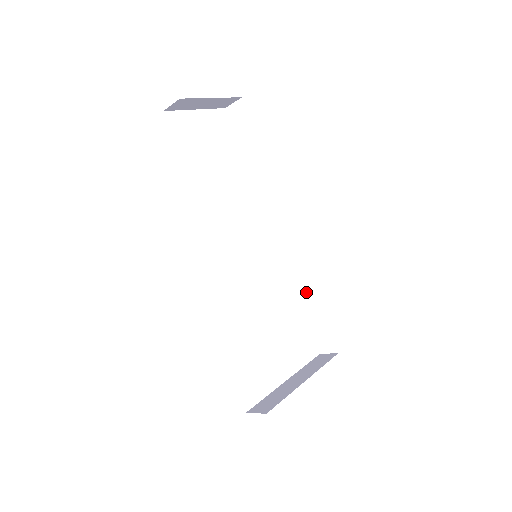
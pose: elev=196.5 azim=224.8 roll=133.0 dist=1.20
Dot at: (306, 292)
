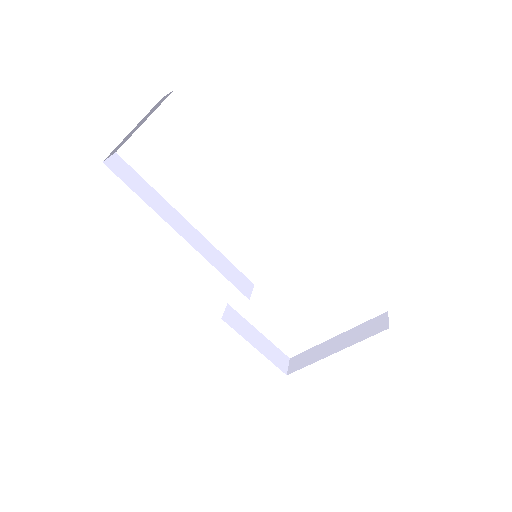
Dot at: occluded
